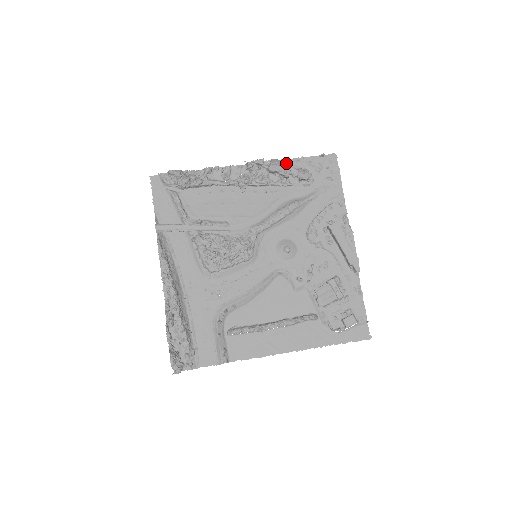
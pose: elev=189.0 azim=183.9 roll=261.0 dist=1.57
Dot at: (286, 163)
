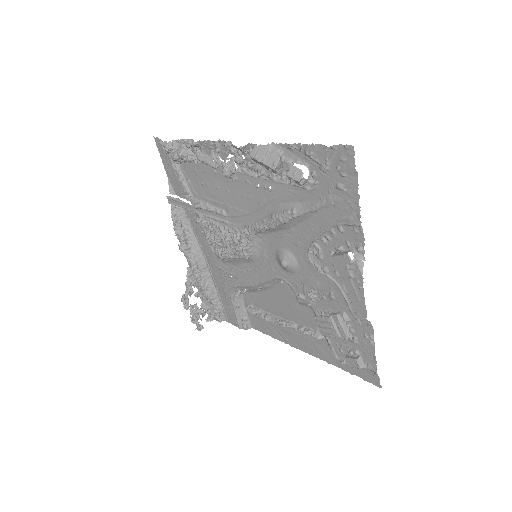
Dot at: (273, 154)
